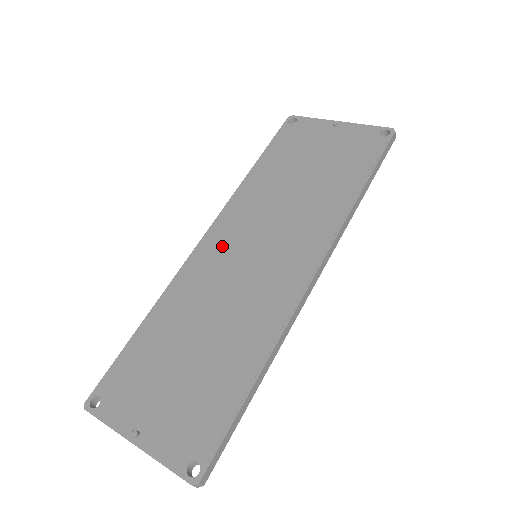
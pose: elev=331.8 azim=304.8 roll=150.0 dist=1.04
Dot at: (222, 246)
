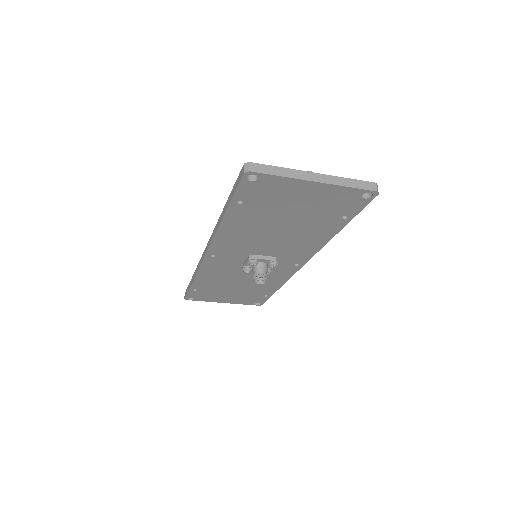
Dot at: occluded
